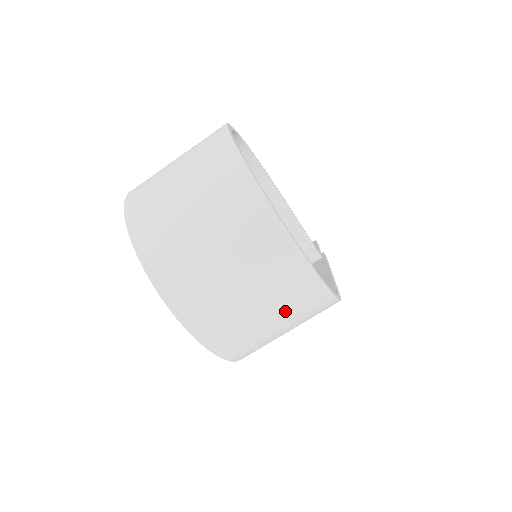
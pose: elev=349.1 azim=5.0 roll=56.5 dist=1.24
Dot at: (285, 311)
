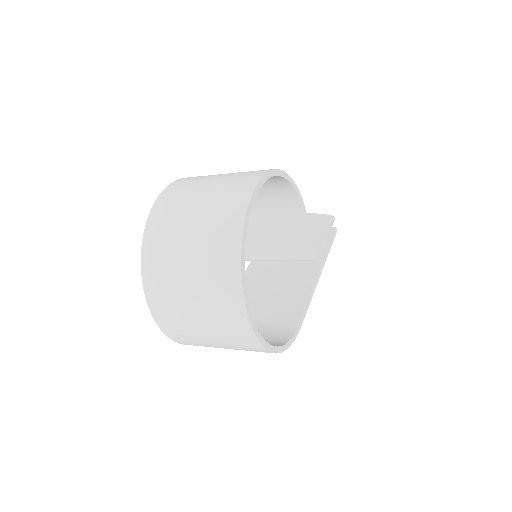
Dot at: occluded
